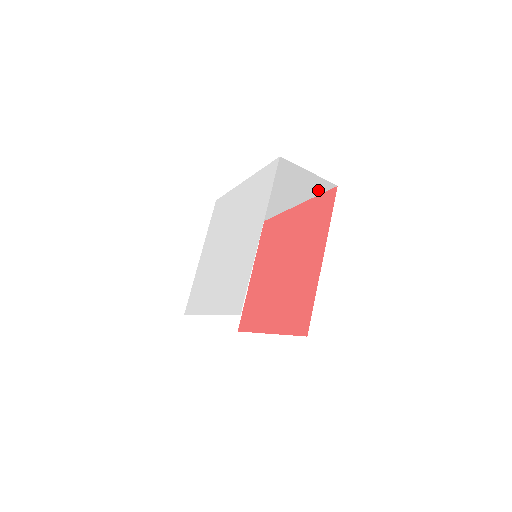
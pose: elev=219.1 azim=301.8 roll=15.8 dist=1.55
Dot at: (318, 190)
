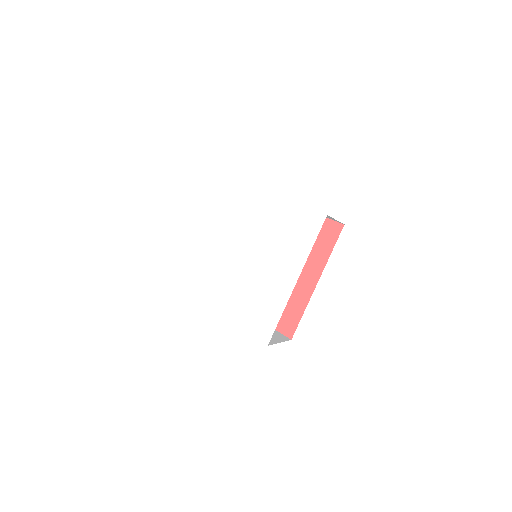
Dot at: occluded
